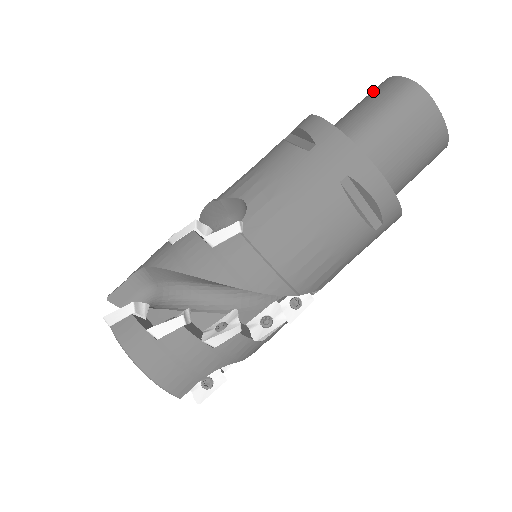
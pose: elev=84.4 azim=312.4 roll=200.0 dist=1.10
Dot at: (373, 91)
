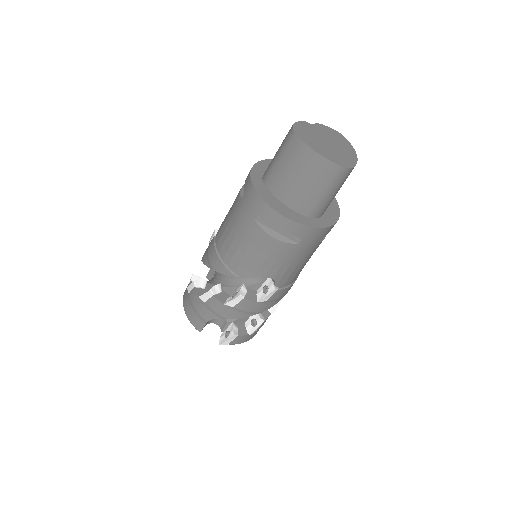
Dot at: (307, 166)
